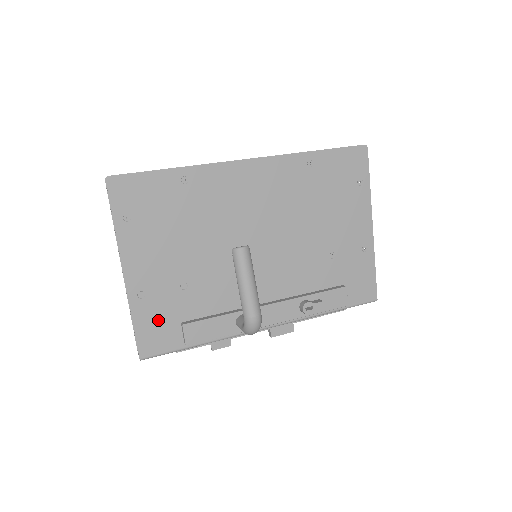
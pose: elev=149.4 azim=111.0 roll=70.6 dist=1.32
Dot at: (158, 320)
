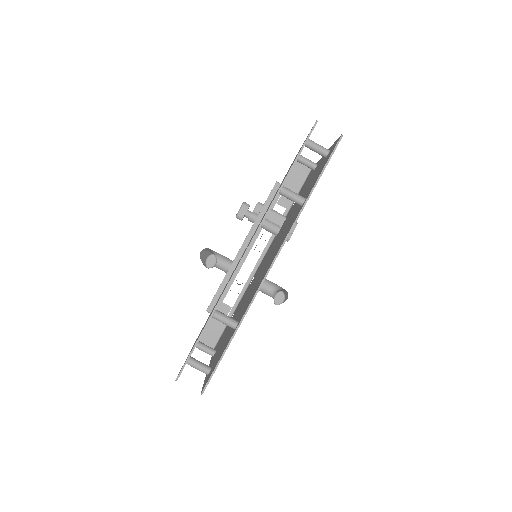
Dot at: occluded
